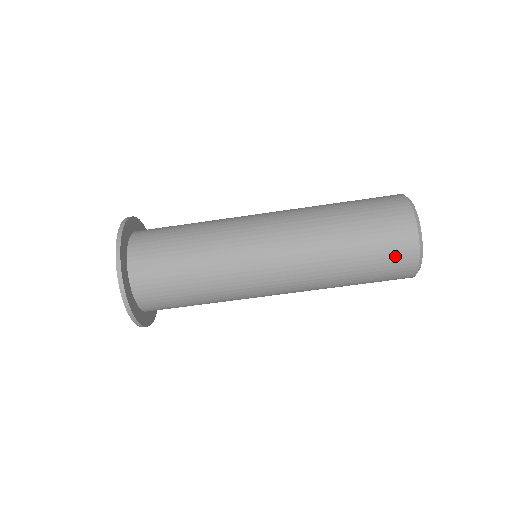
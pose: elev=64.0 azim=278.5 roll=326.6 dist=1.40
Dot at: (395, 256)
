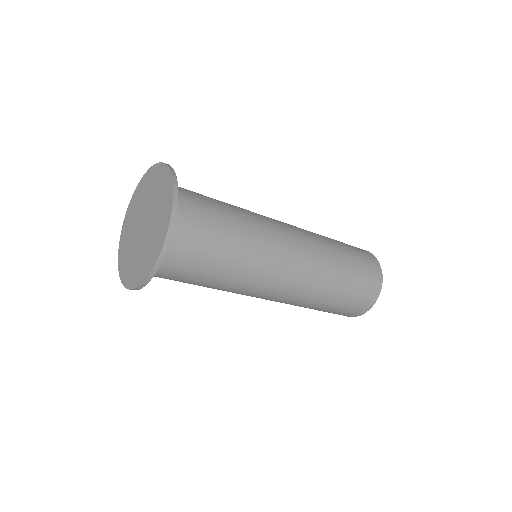
Dot at: (362, 301)
